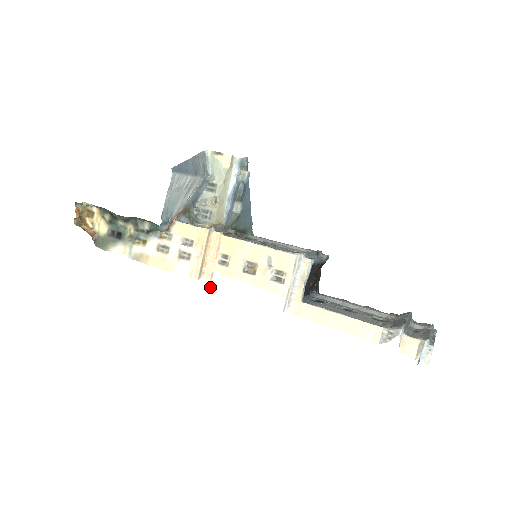
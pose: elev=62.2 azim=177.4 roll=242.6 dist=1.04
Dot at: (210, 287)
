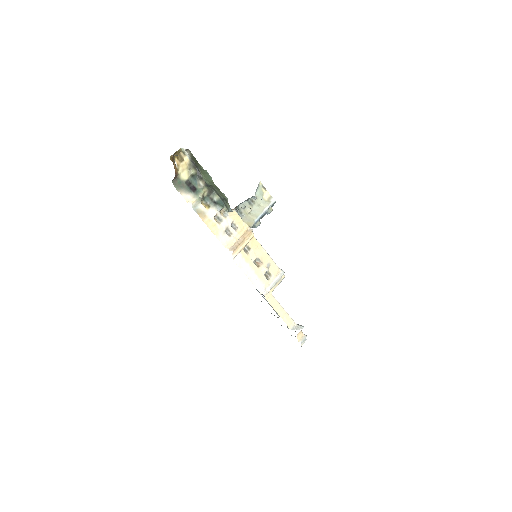
Dot at: (233, 259)
